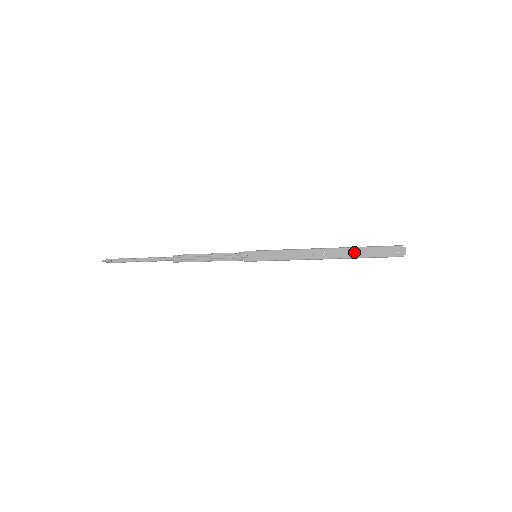
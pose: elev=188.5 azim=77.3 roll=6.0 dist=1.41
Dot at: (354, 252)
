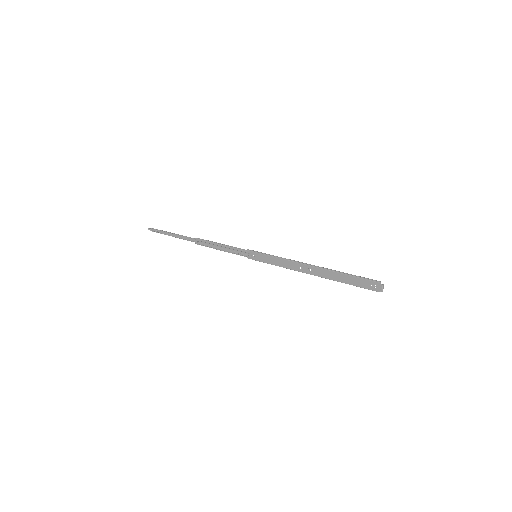
Dot at: (336, 276)
